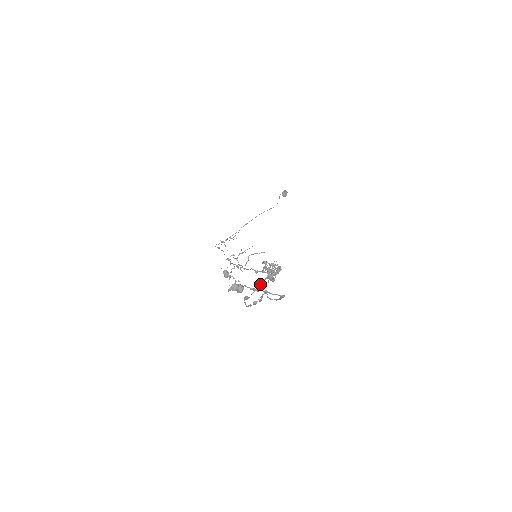
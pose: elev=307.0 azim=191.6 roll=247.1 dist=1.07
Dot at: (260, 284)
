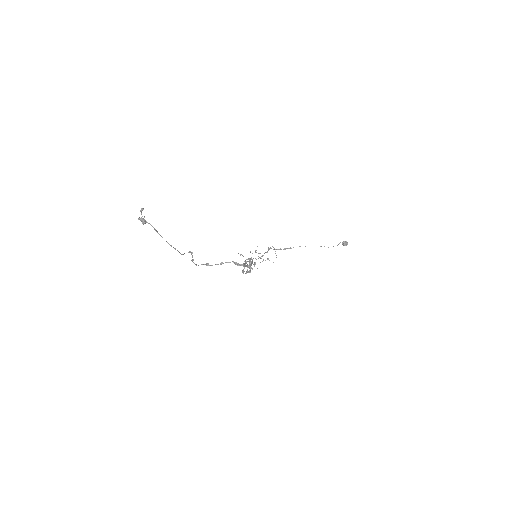
Dot at: (222, 262)
